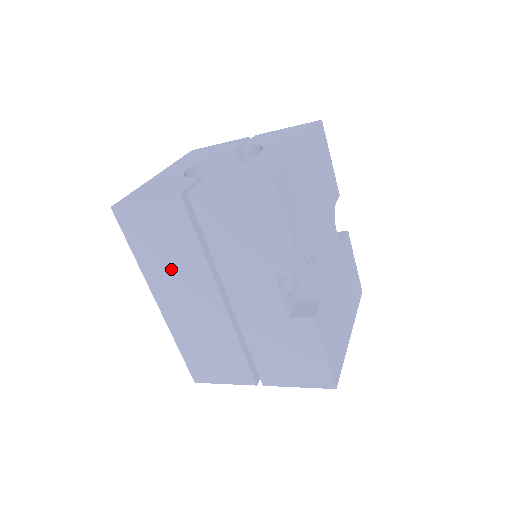
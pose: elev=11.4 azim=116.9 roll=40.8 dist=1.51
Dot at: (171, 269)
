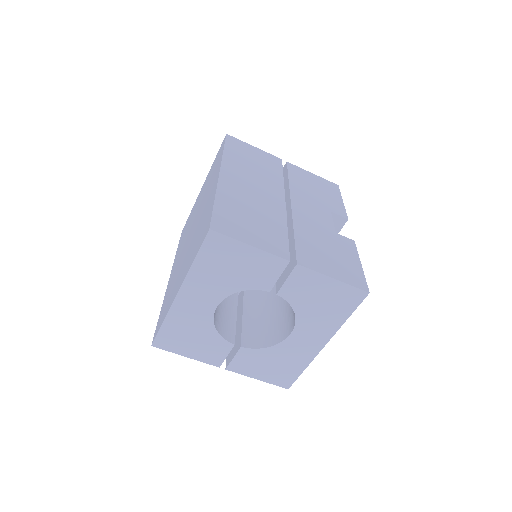
Dot at: (251, 170)
